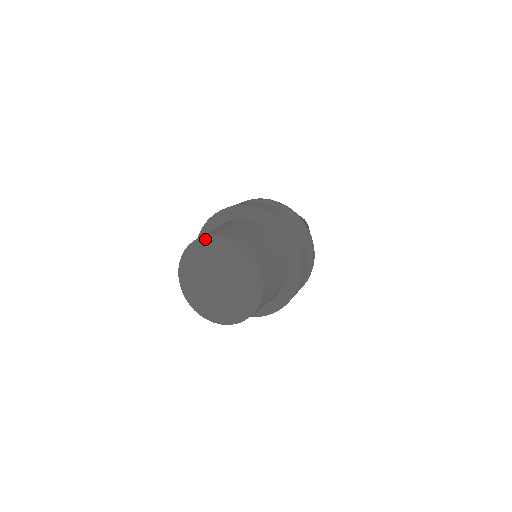
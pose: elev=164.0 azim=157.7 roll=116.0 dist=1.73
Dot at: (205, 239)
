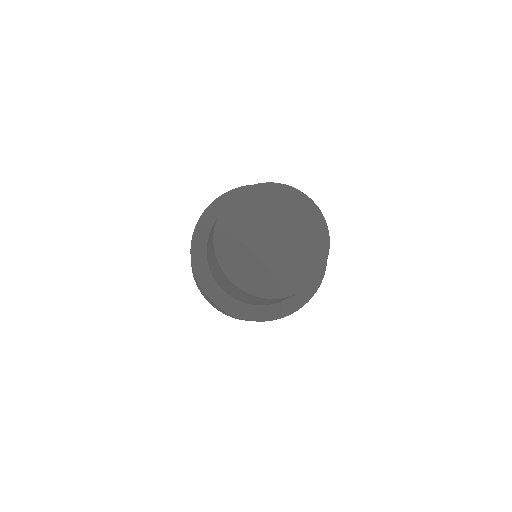
Dot at: (241, 195)
